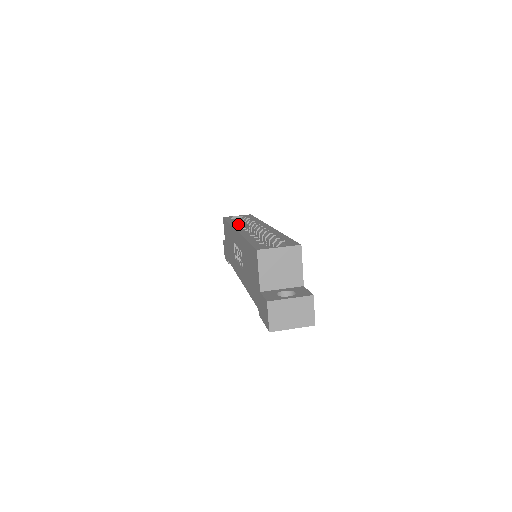
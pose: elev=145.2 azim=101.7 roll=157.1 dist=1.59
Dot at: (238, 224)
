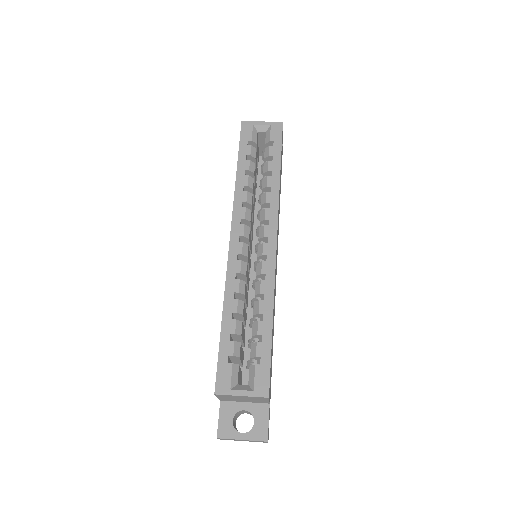
Dot at: (243, 200)
